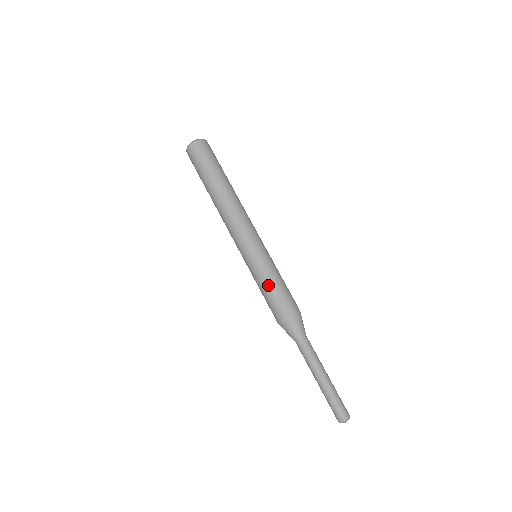
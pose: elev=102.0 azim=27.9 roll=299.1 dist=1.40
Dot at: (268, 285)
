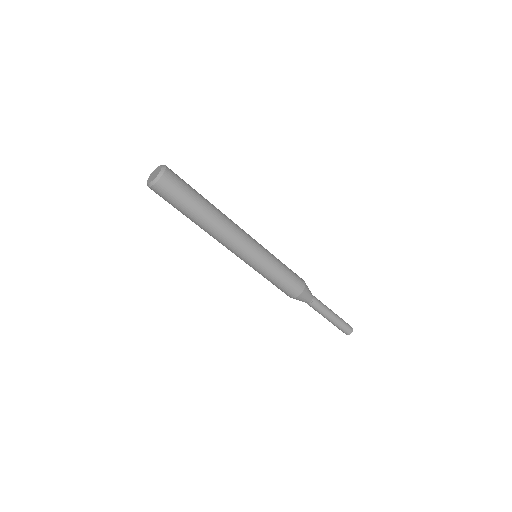
Dot at: (278, 280)
